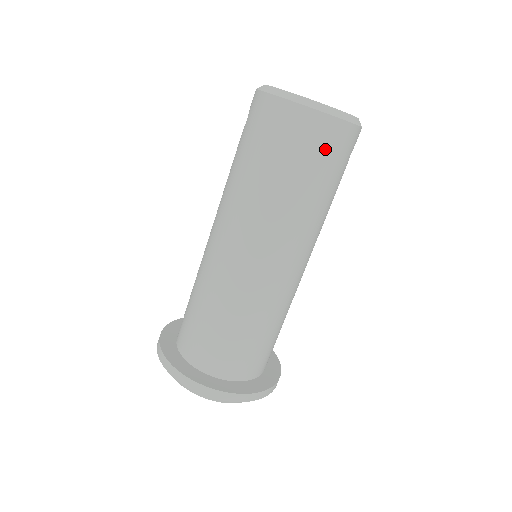
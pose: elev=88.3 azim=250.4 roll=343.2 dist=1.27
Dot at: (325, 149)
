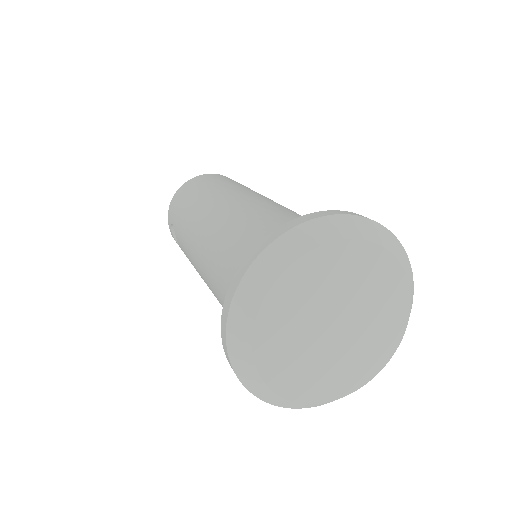
Dot at: occluded
